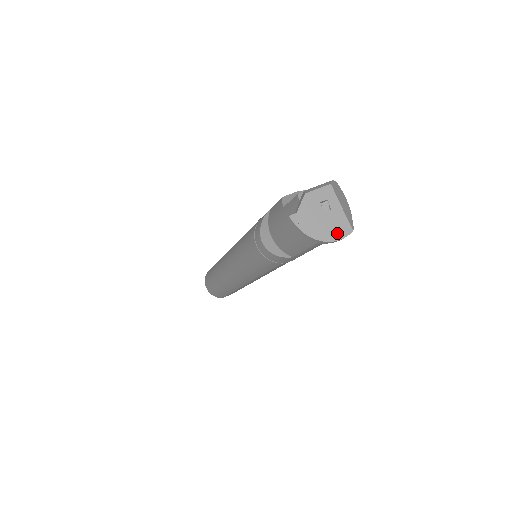
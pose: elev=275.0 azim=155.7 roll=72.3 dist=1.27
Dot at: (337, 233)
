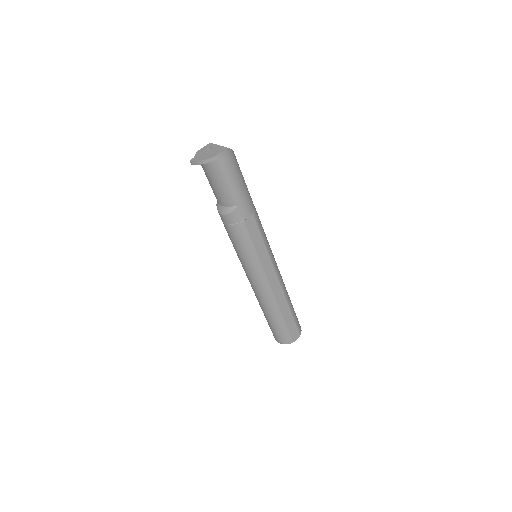
Dot at: (218, 152)
